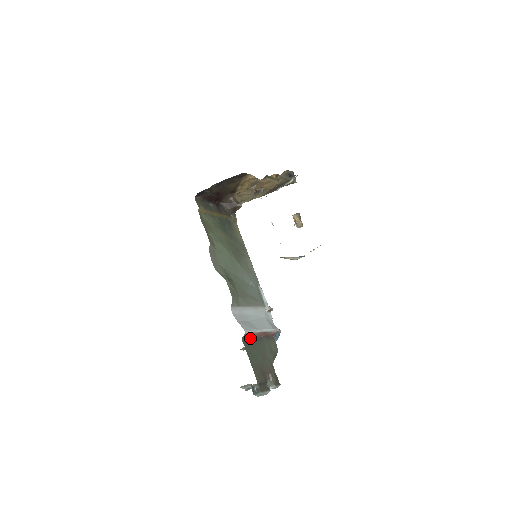
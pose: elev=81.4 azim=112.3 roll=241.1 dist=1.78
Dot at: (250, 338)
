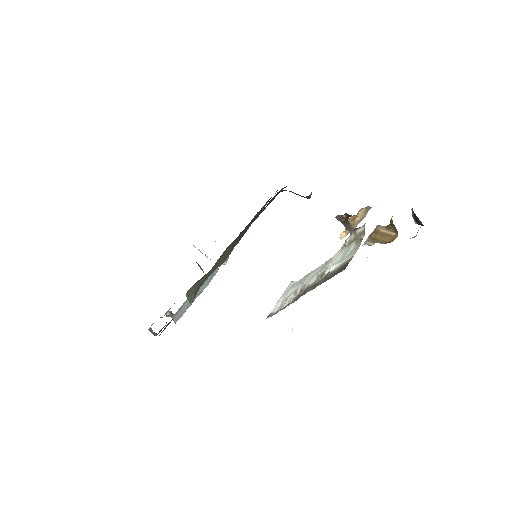
Dot at: occluded
